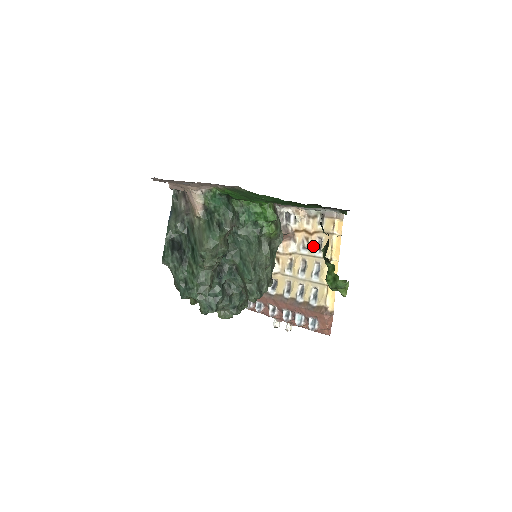
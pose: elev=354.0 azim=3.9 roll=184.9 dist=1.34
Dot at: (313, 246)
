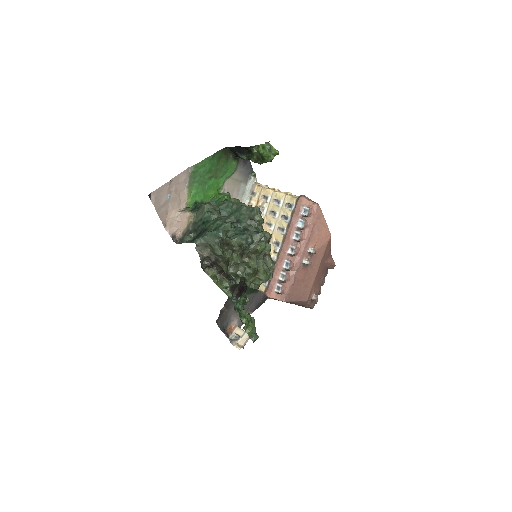
Dot at: (264, 202)
